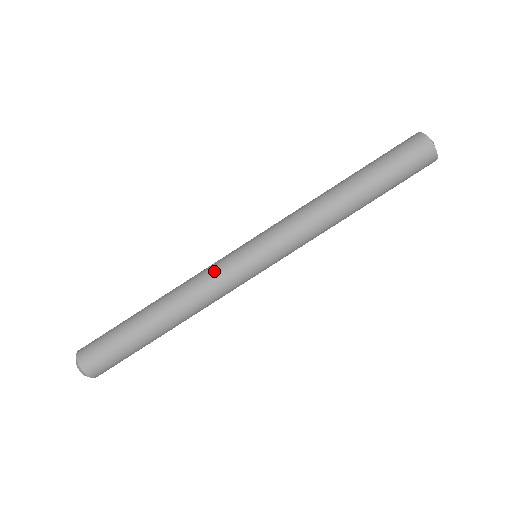
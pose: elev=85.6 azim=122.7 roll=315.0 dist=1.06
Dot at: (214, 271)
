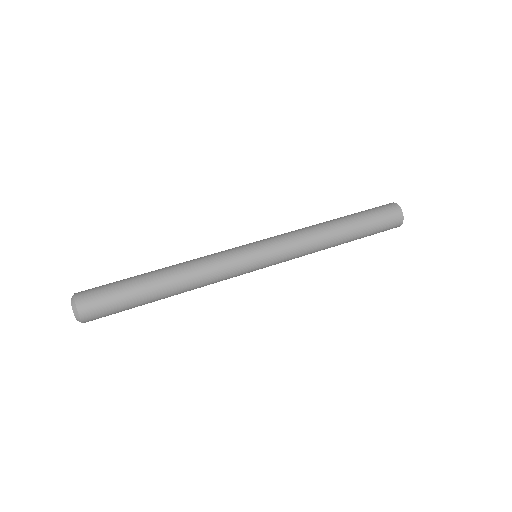
Dot at: occluded
